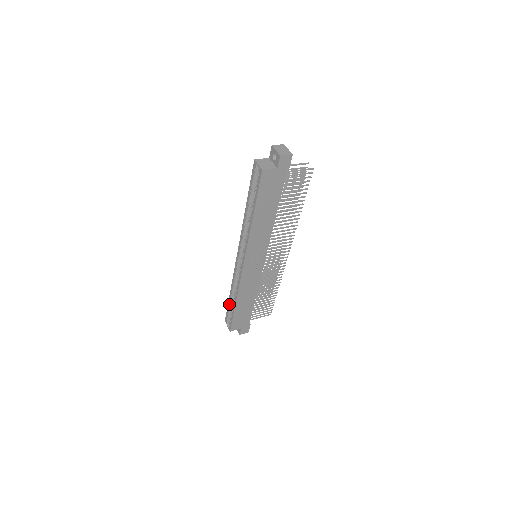
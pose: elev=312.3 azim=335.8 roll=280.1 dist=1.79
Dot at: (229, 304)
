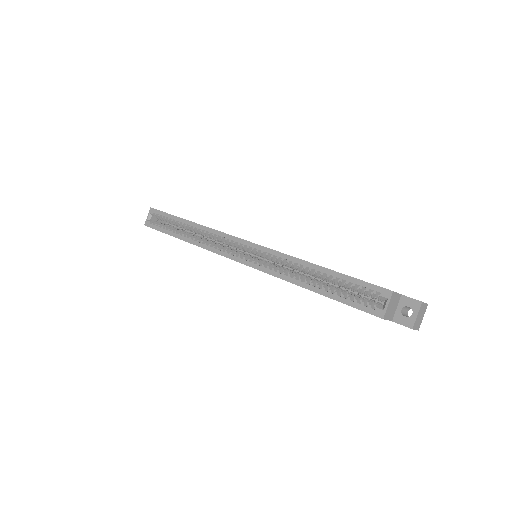
Dot at: (175, 219)
